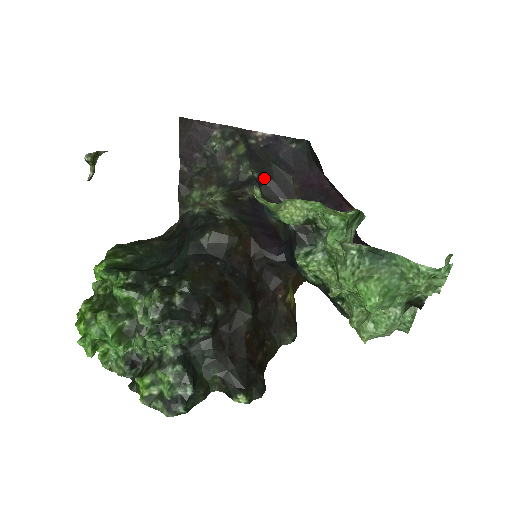
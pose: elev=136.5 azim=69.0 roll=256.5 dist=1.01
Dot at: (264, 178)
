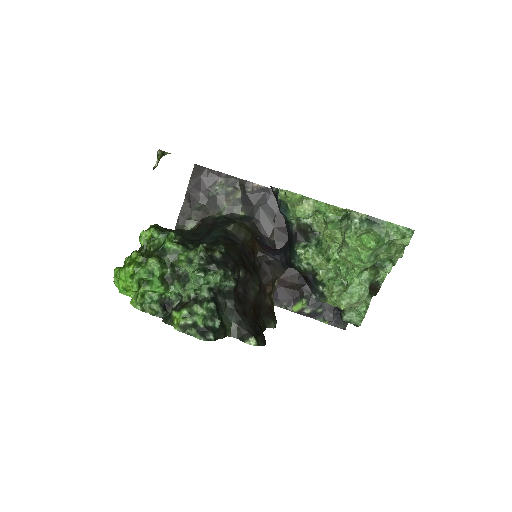
Dot at: (252, 218)
